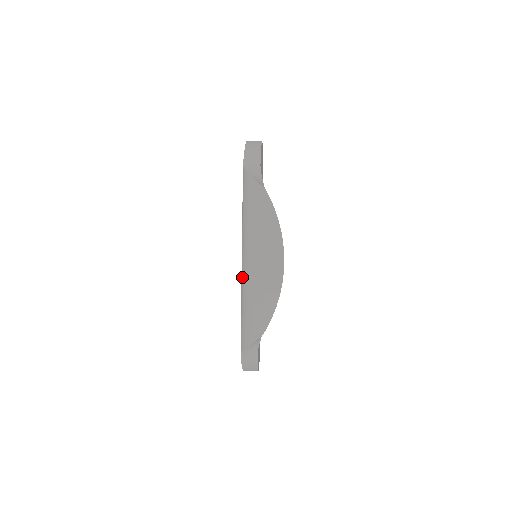
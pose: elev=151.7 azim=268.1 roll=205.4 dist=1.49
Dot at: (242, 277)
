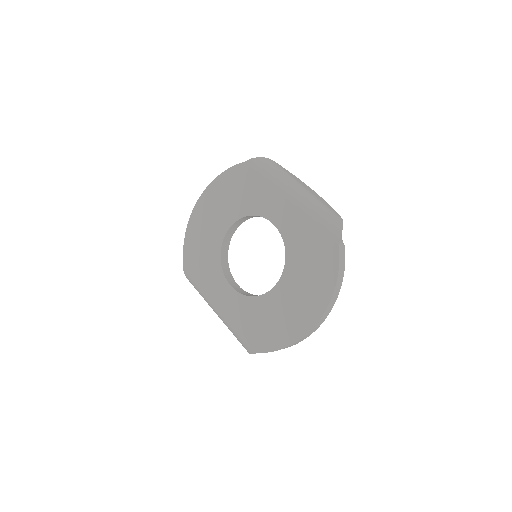
Dot at: (300, 203)
